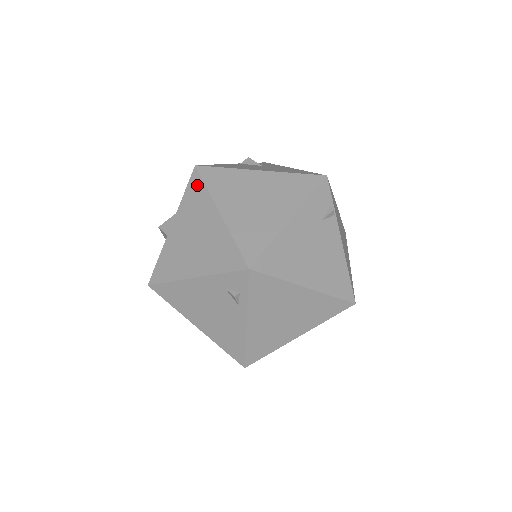
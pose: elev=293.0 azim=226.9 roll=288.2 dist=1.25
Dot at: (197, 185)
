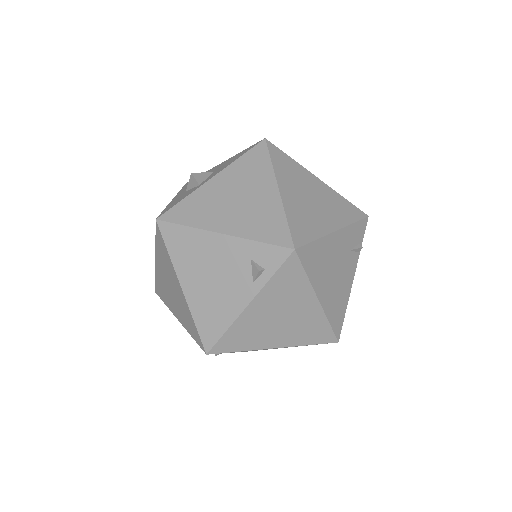
Dot at: (261, 155)
